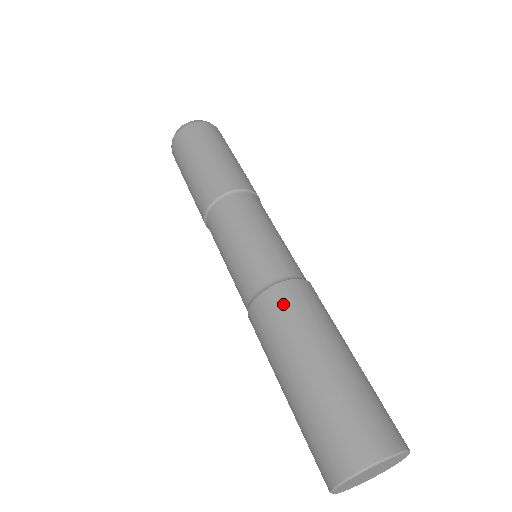
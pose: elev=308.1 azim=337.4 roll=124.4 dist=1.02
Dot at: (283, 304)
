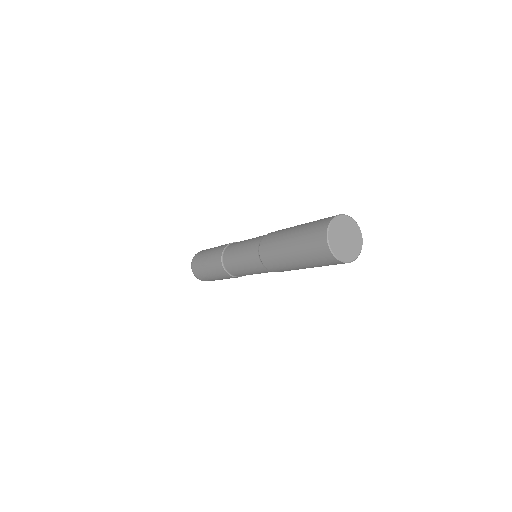
Dot at: occluded
